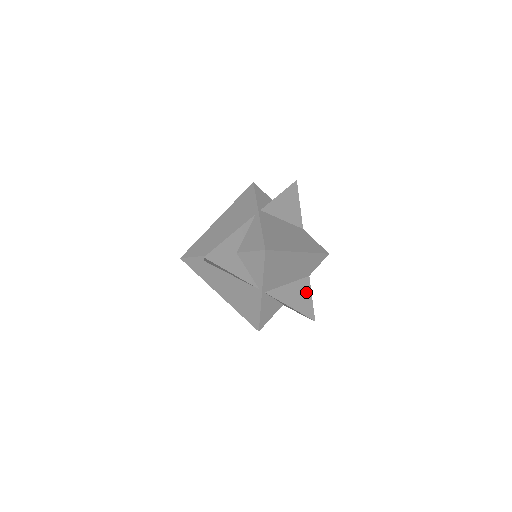
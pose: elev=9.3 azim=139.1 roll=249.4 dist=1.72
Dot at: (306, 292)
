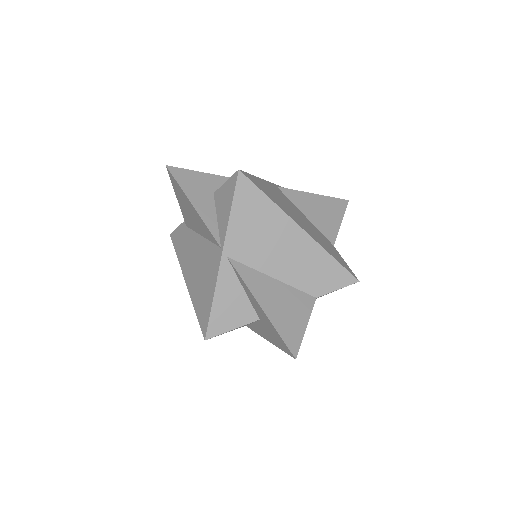
Dot at: (300, 311)
